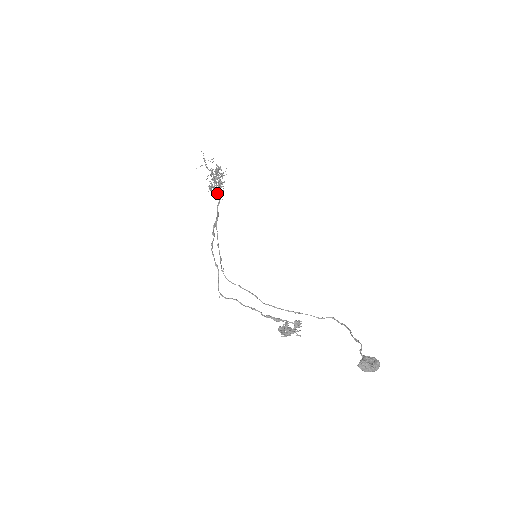
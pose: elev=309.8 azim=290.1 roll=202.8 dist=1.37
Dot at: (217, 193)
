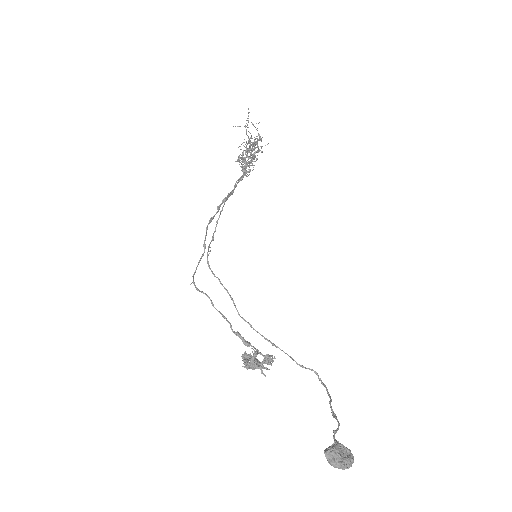
Dot at: (244, 167)
